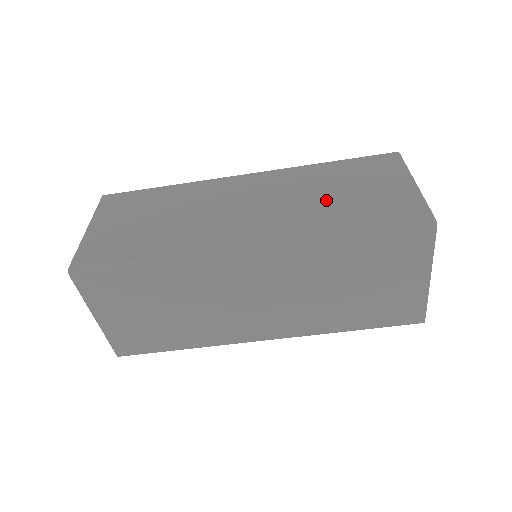
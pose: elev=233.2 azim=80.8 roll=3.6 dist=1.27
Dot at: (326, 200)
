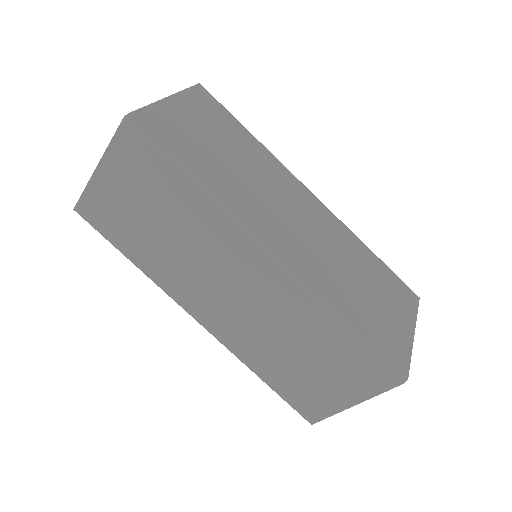
Dot at: (352, 280)
